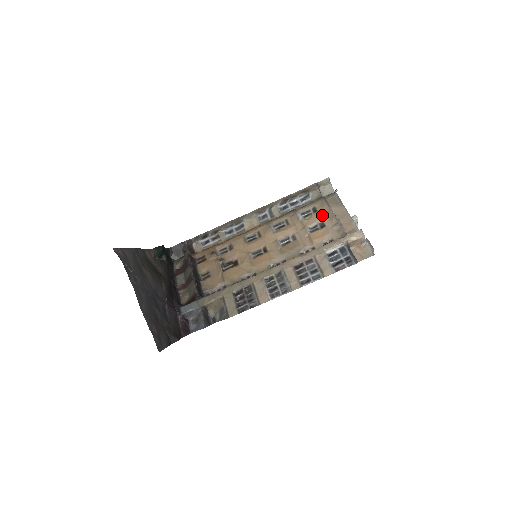
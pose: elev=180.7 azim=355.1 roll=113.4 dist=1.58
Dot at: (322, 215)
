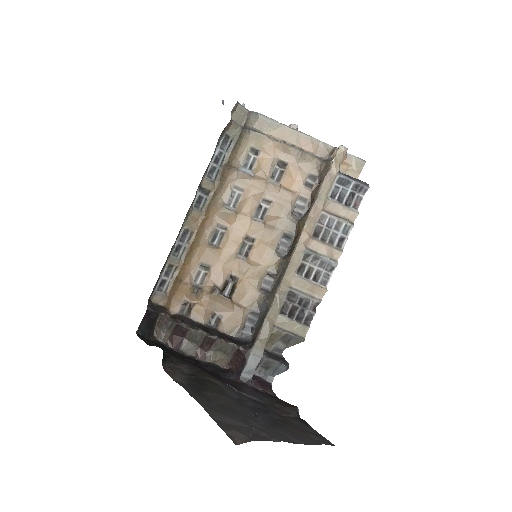
Dot at: (271, 152)
